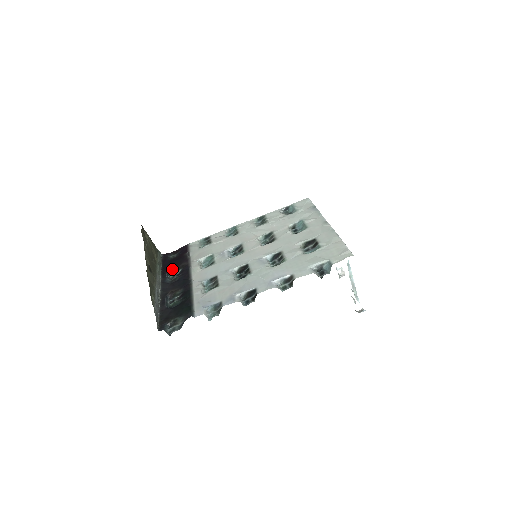
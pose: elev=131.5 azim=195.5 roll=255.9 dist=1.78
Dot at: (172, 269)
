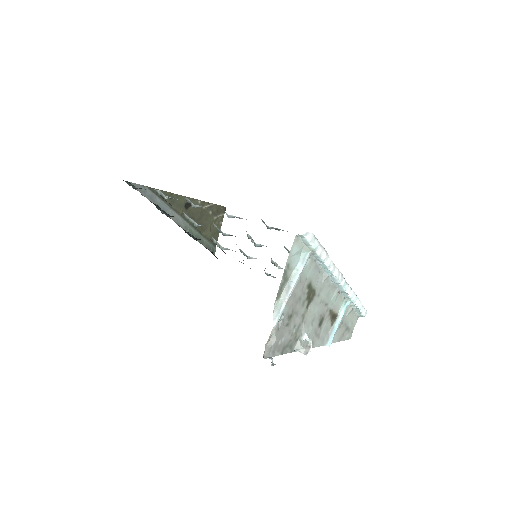
Dot at: occluded
